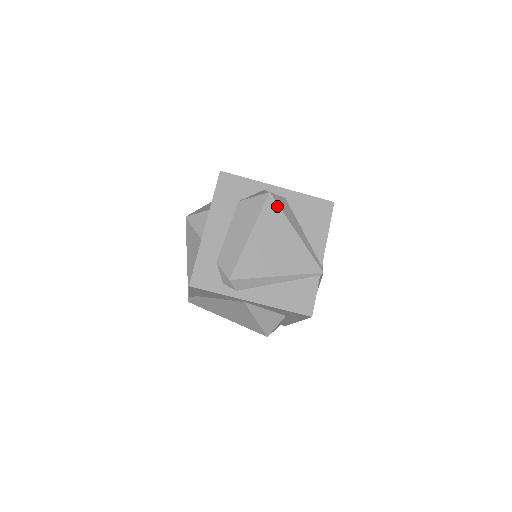
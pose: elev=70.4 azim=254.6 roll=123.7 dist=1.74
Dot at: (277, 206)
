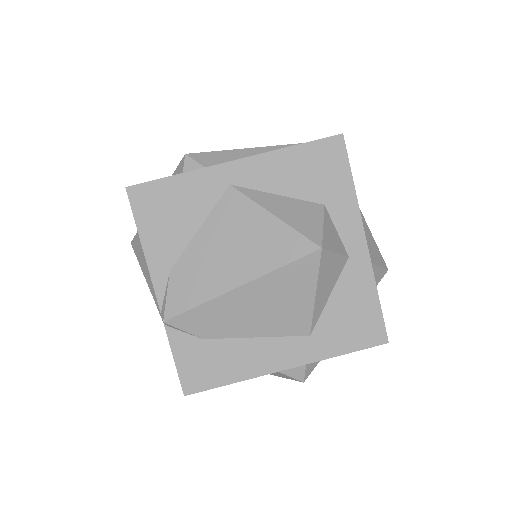
Dot at: occluded
